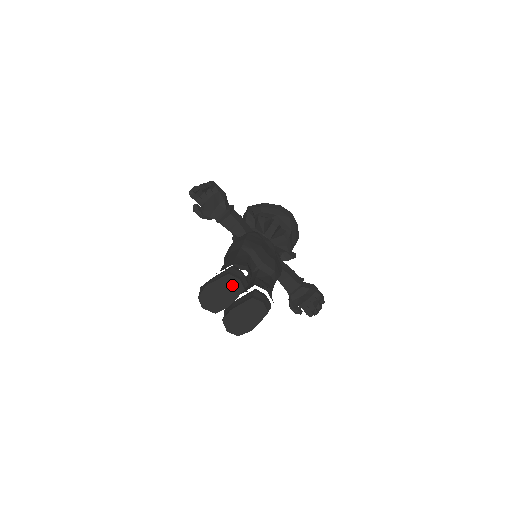
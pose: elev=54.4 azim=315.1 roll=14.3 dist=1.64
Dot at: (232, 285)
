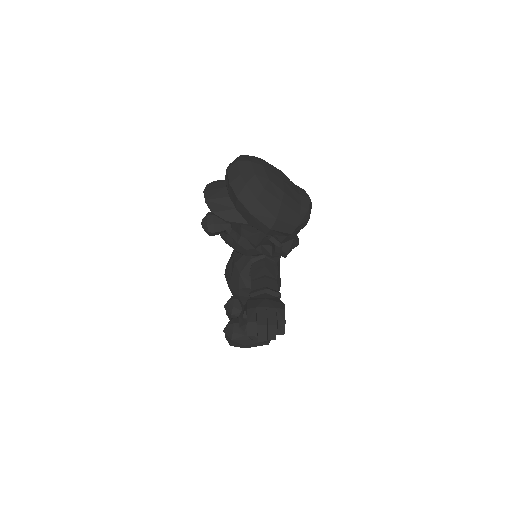
Dot at: occluded
